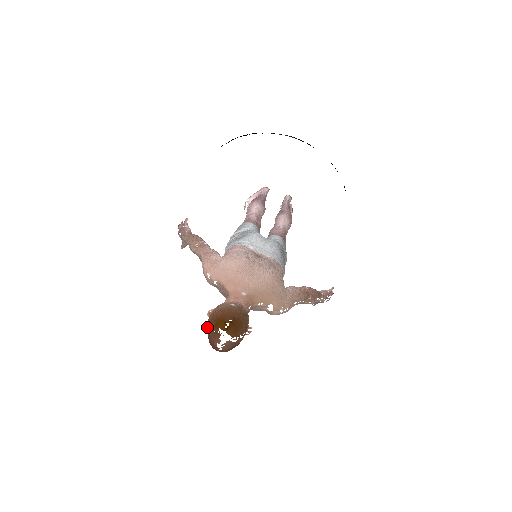
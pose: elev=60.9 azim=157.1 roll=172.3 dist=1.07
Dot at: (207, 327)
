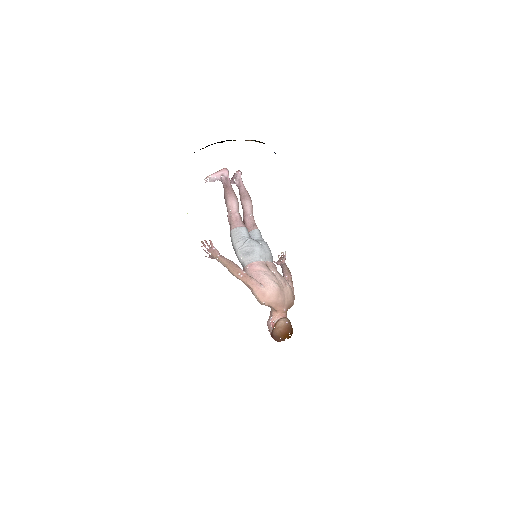
Dot at: (276, 336)
